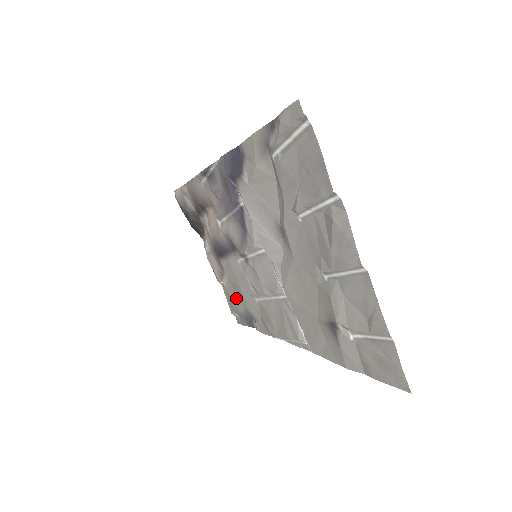
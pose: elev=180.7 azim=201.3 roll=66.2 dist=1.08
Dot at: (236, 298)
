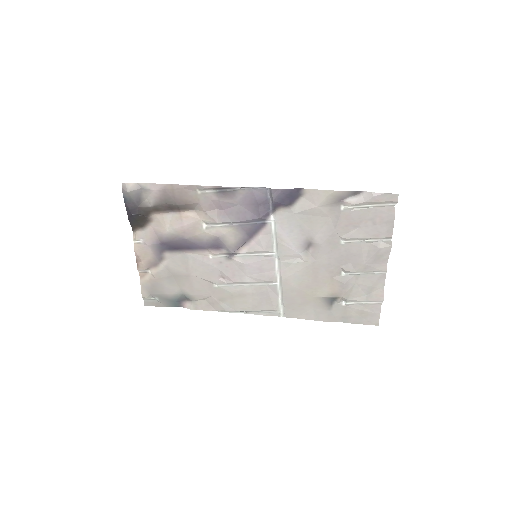
Dot at: (170, 284)
